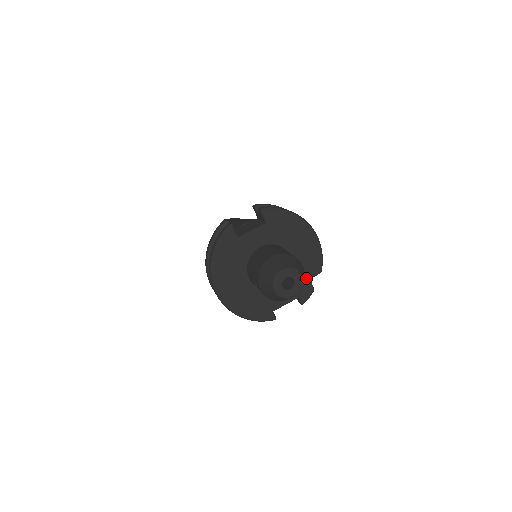
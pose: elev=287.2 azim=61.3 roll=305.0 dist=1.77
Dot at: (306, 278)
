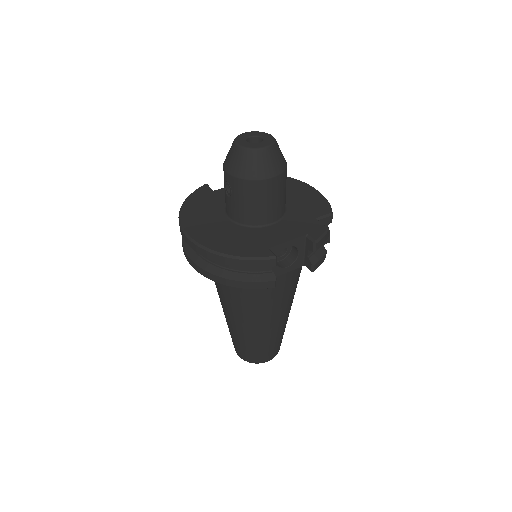
Dot at: (311, 218)
